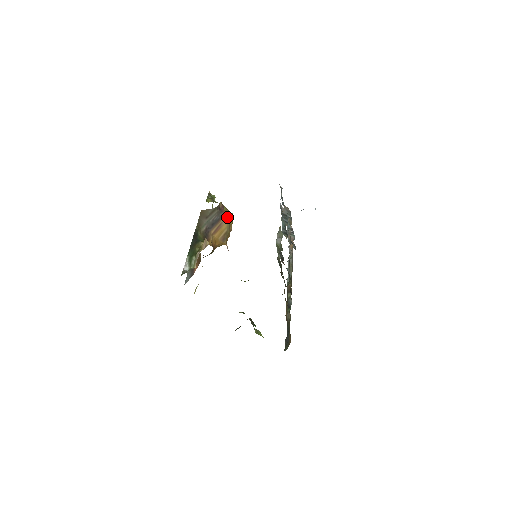
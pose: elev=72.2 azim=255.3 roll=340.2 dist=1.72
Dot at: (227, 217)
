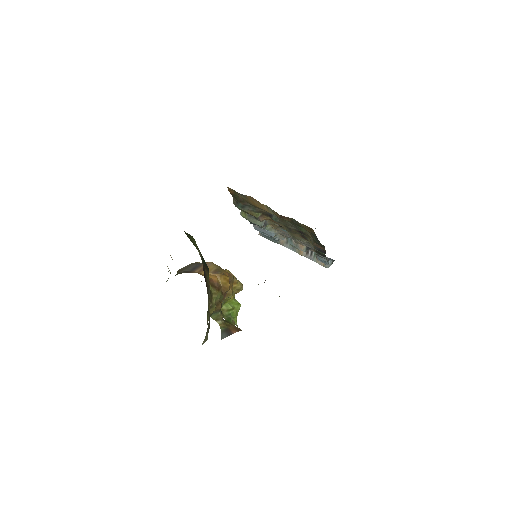
Dot at: (211, 263)
